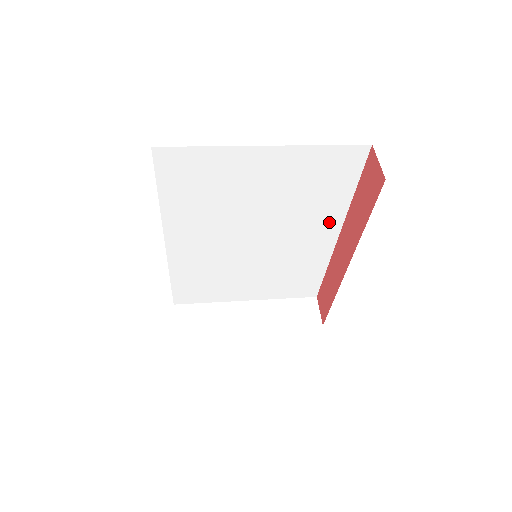
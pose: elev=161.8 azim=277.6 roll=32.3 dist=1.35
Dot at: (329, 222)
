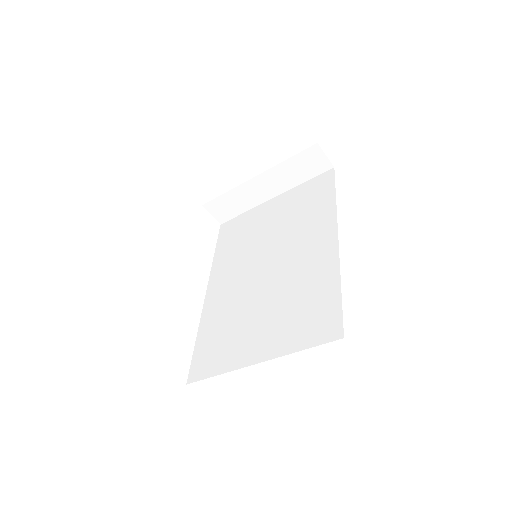
Dot at: (325, 227)
